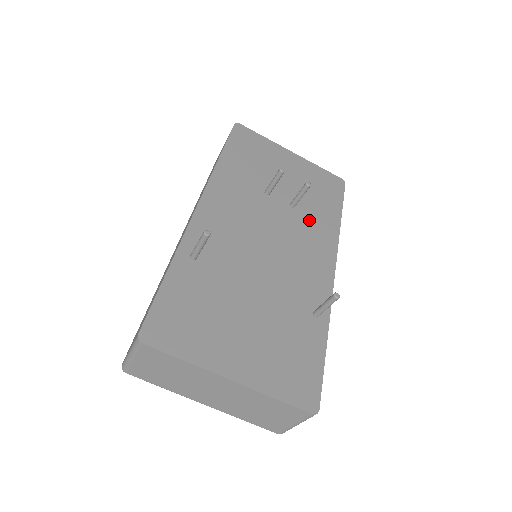
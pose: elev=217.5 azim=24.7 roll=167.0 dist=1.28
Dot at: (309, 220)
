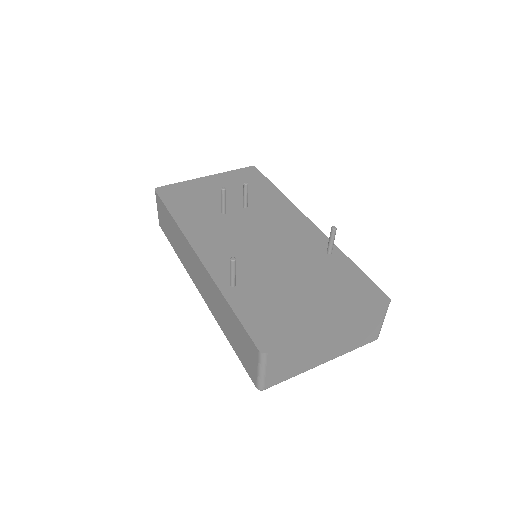
Dot at: (263, 206)
